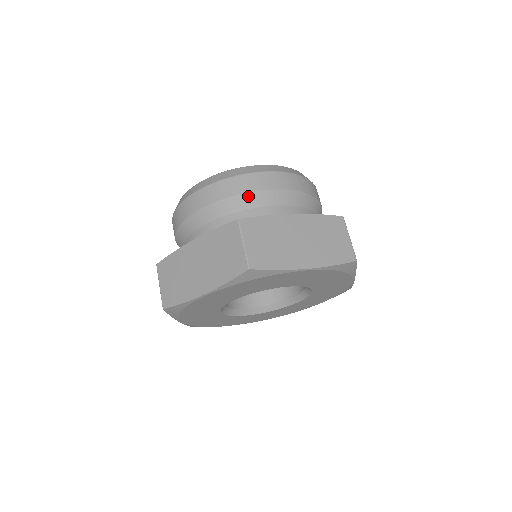
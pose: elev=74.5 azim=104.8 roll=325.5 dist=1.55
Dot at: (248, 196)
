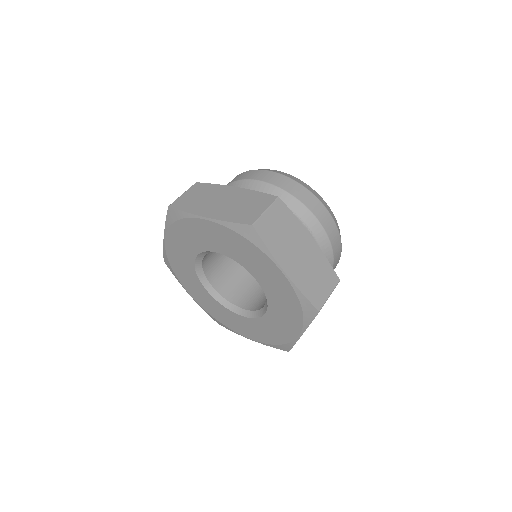
Dot at: (297, 202)
